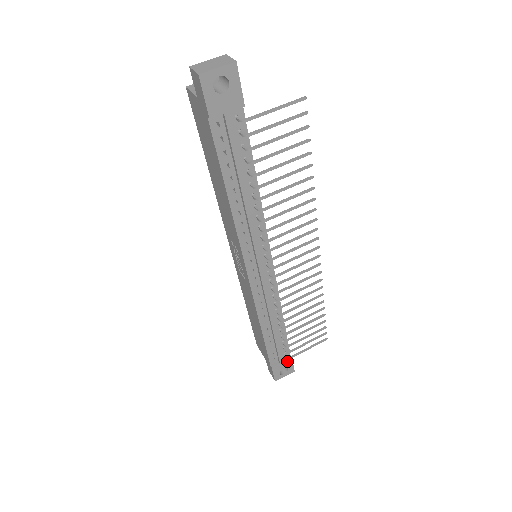
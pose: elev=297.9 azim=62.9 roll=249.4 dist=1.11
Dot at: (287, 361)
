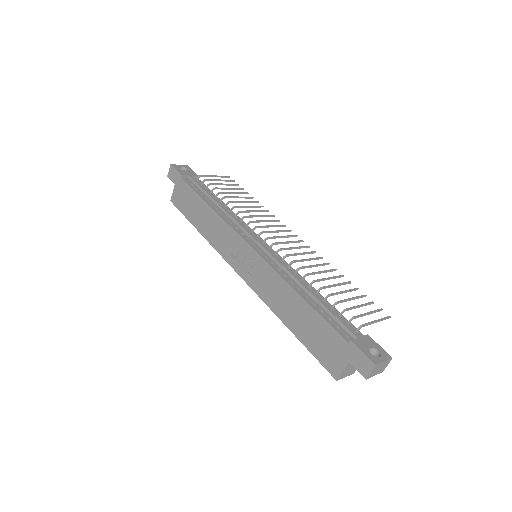
Dot at: (366, 339)
